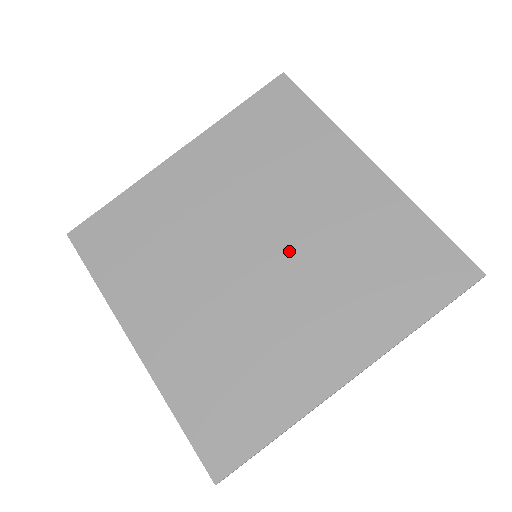
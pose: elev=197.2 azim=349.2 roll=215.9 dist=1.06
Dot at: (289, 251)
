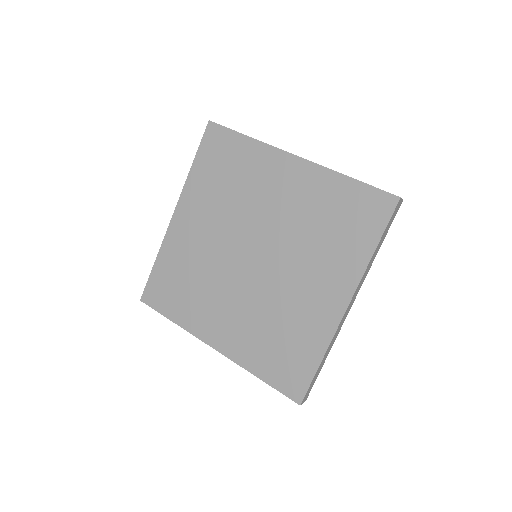
Dot at: (273, 244)
